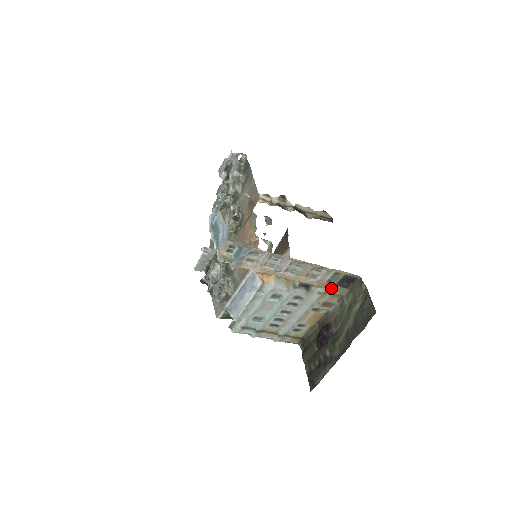
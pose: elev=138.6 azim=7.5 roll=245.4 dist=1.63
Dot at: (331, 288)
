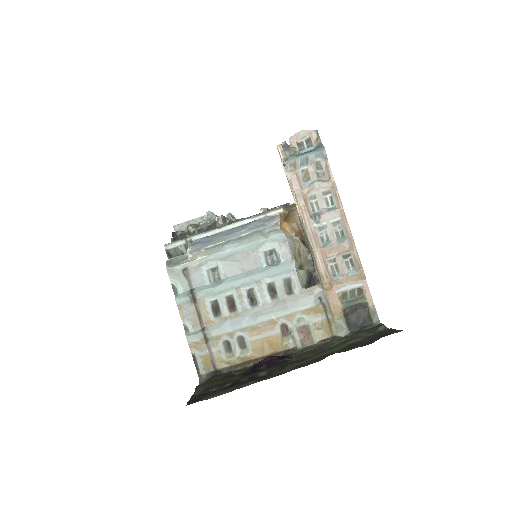
Dot at: (333, 311)
